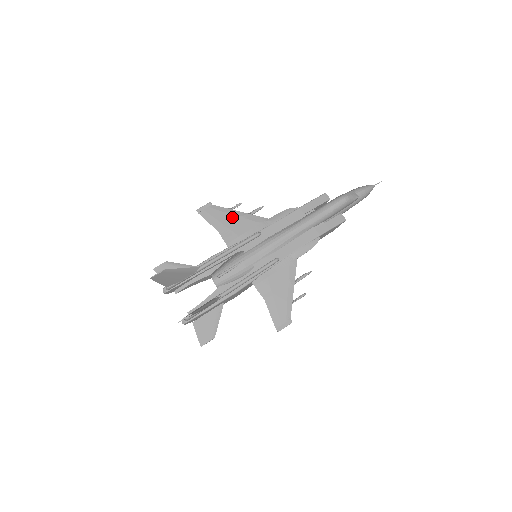
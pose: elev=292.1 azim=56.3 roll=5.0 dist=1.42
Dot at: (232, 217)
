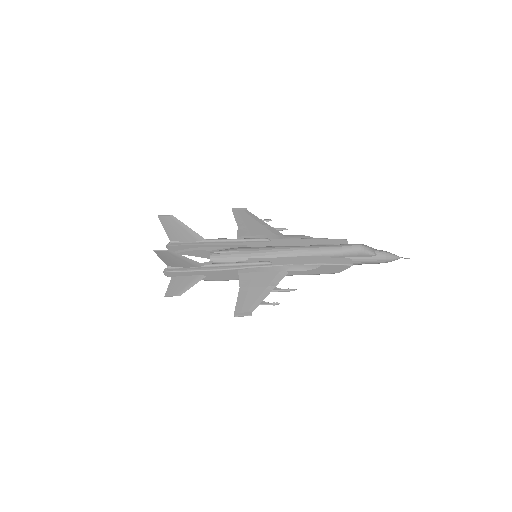
Dot at: (256, 222)
